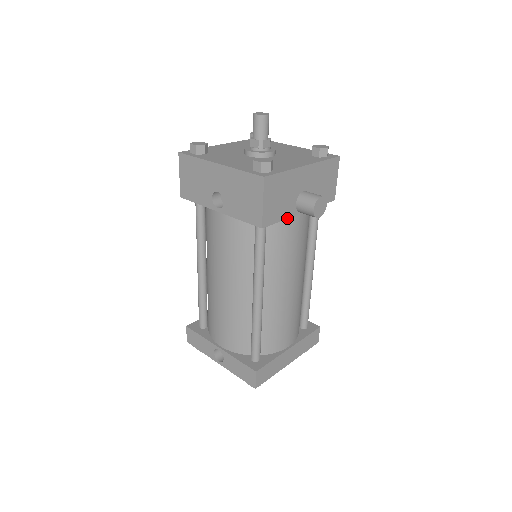
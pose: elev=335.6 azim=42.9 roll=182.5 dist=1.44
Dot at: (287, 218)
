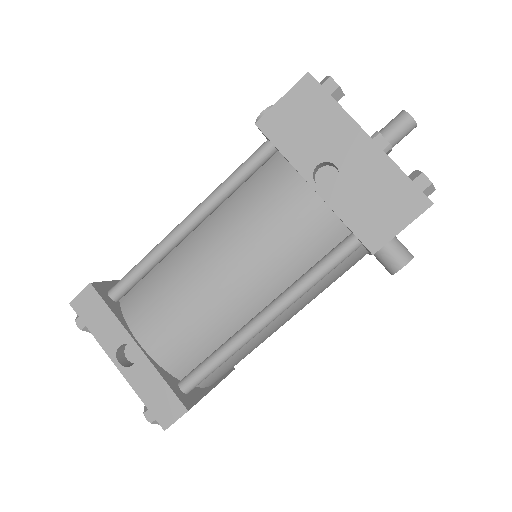
Dot at: occluded
